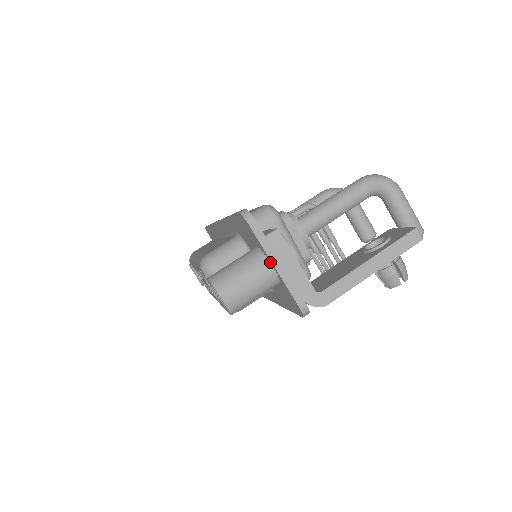
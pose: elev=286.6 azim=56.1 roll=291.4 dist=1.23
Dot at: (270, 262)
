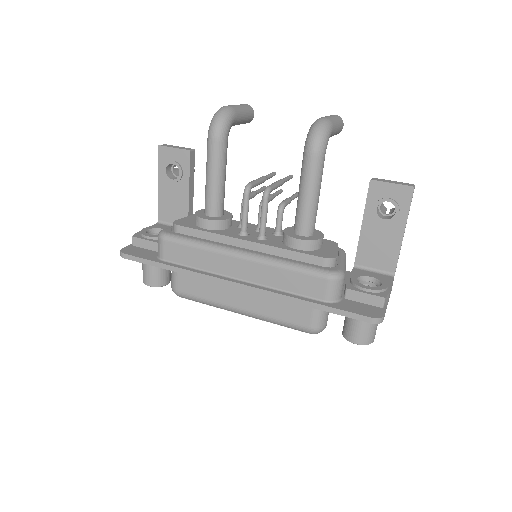
Dot at: occluded
